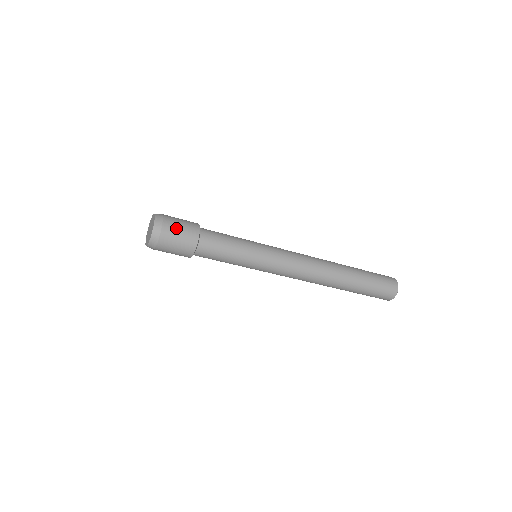
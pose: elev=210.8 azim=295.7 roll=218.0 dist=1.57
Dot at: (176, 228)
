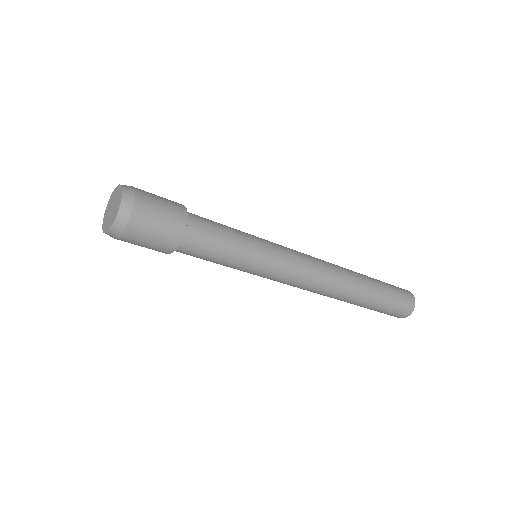
Dot at: (147, 232)
